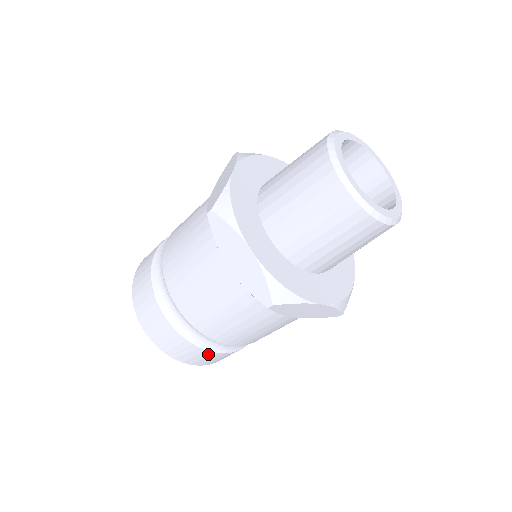
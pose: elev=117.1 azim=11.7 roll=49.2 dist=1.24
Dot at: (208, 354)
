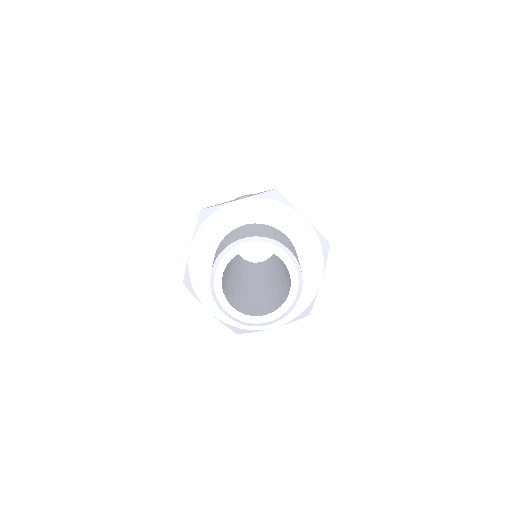
Dot at: occluded
